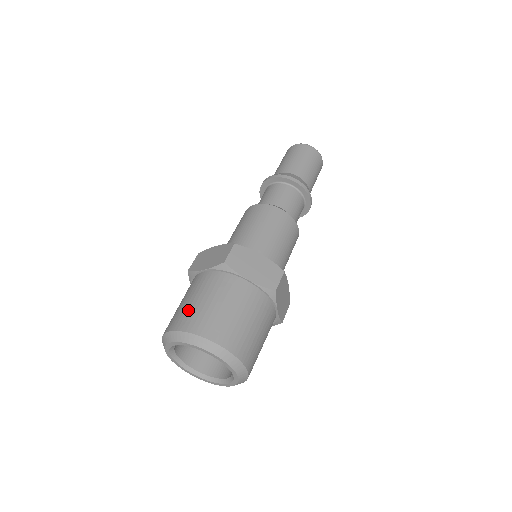
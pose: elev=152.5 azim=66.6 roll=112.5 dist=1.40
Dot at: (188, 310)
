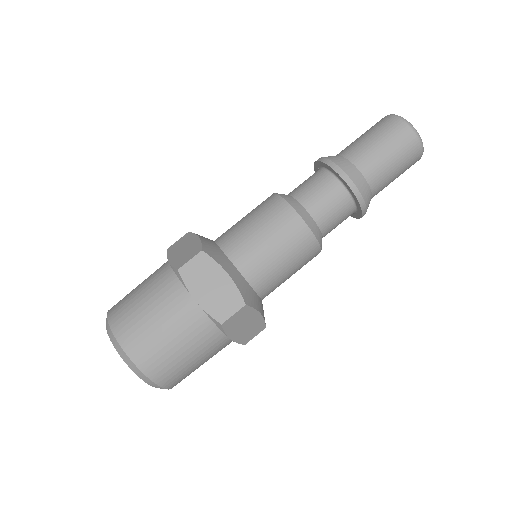
Dot at: (128, 302)
